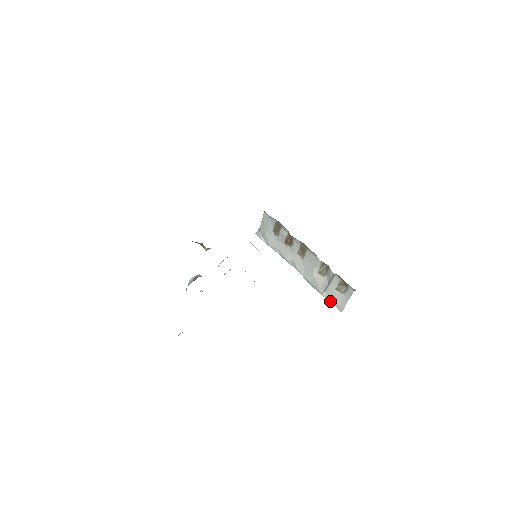
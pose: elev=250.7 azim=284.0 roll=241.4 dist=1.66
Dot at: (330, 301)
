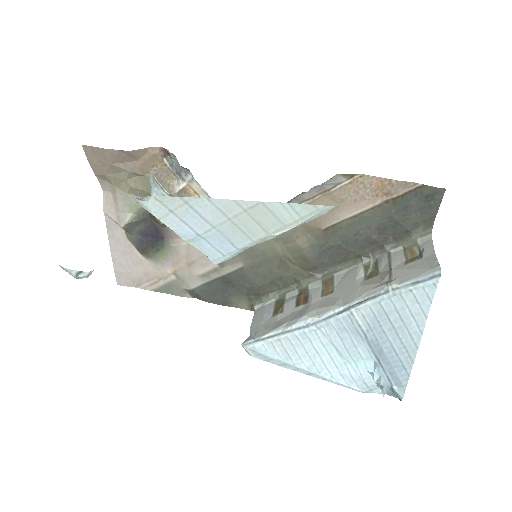
Dot at: (410, 280)
